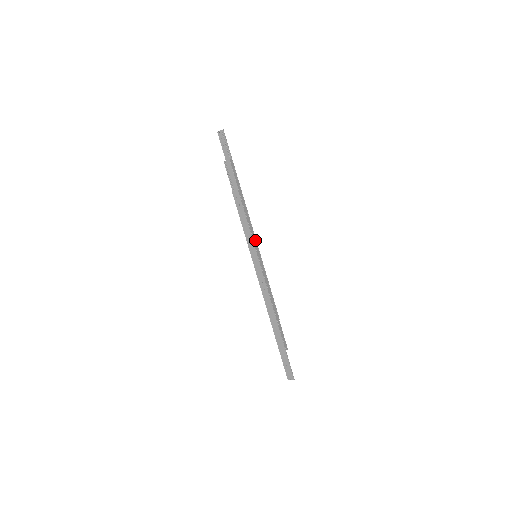
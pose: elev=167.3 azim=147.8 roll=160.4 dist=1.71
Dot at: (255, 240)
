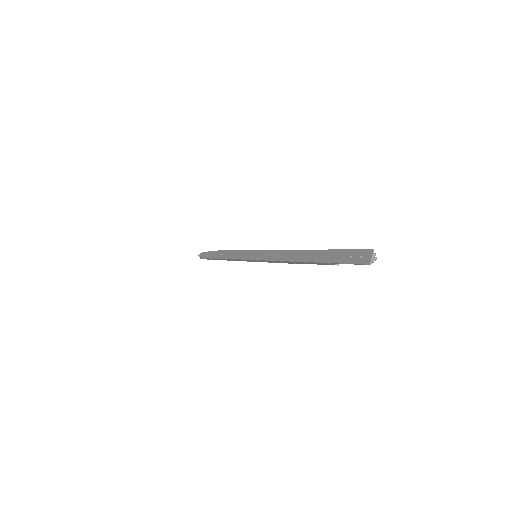
Dot at: occluded
